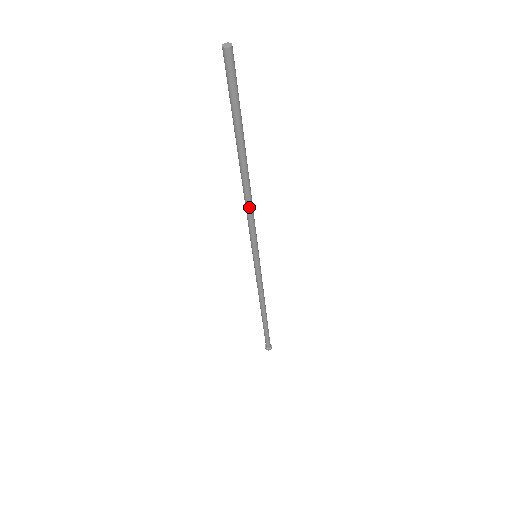
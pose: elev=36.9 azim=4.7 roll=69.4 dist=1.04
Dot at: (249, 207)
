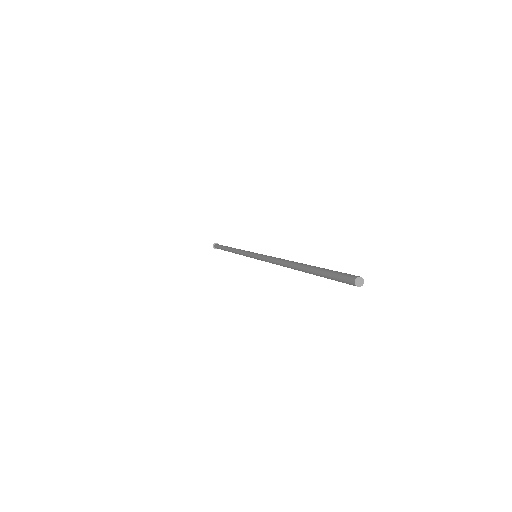
Dot at: occluded
